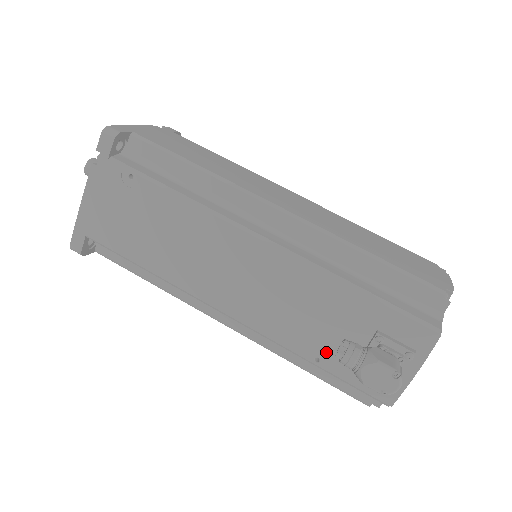
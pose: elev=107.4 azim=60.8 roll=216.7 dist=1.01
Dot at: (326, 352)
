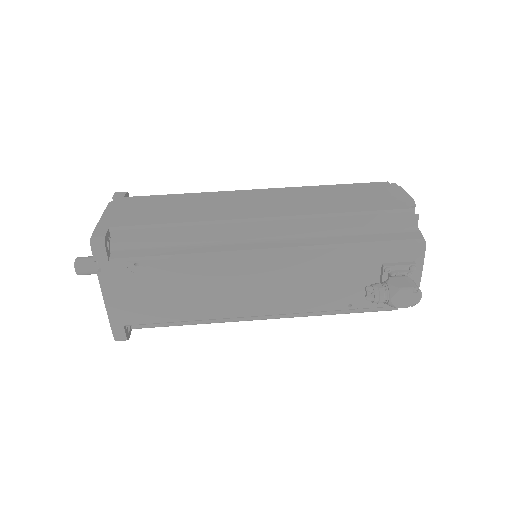
Dot at: (354, 298)
